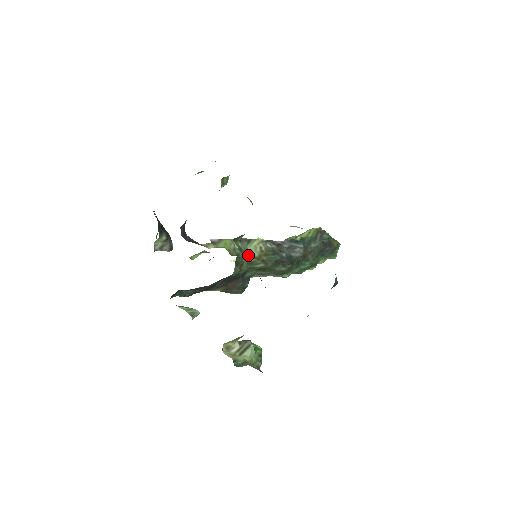
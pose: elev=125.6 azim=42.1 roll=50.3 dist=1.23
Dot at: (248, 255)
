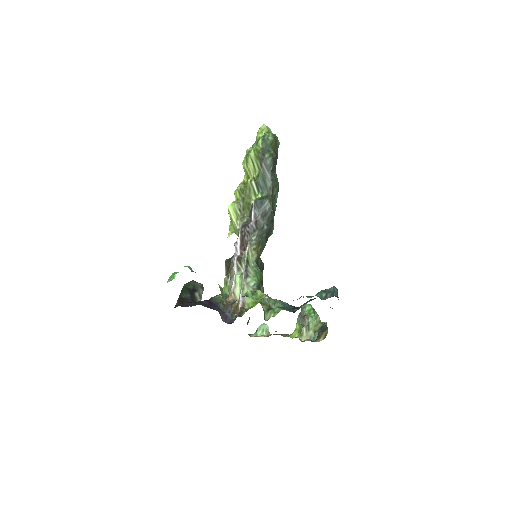
Dot at: (256, 269)
